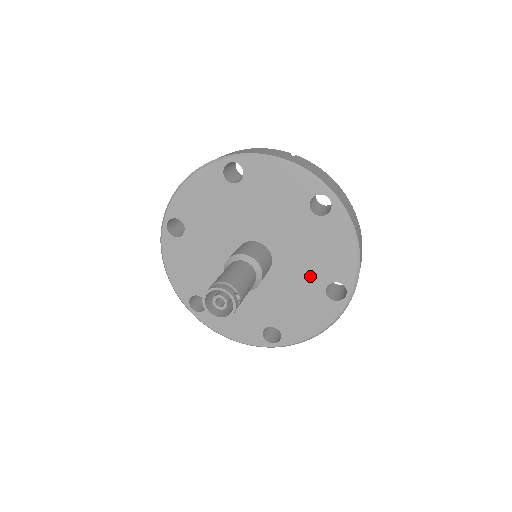
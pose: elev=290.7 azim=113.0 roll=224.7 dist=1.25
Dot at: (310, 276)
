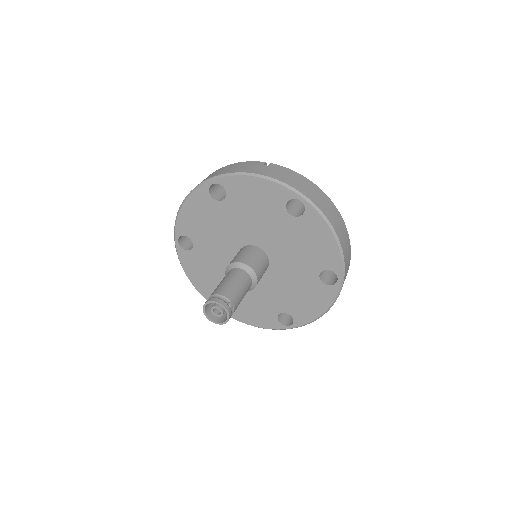
Dot at: (303, 268)
